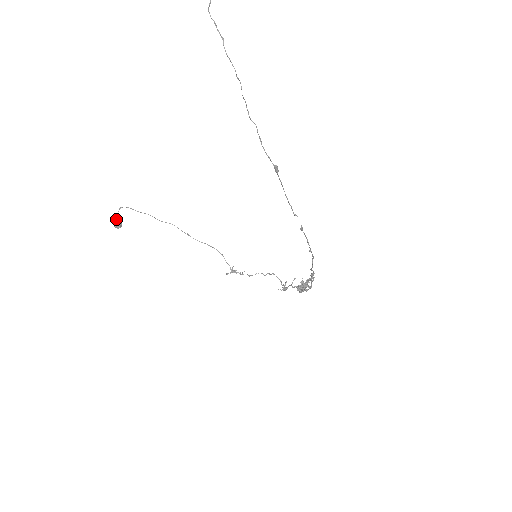
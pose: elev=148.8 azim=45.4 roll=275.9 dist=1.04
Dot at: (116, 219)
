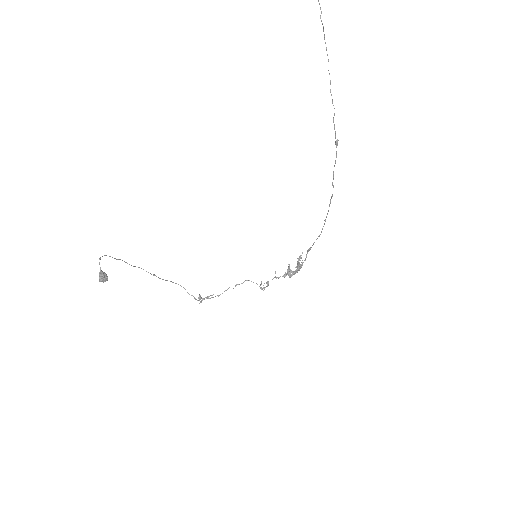
Dot at: (100, 271)
